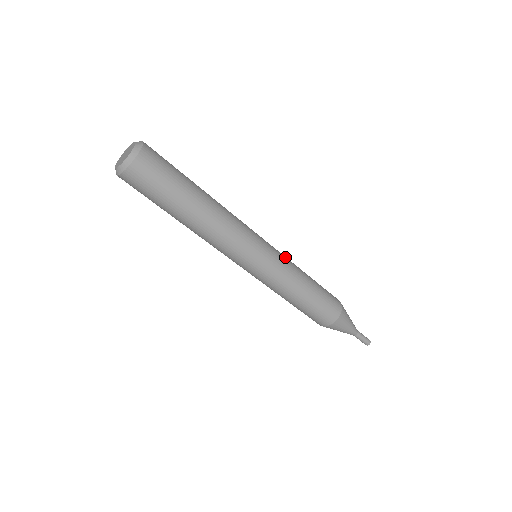
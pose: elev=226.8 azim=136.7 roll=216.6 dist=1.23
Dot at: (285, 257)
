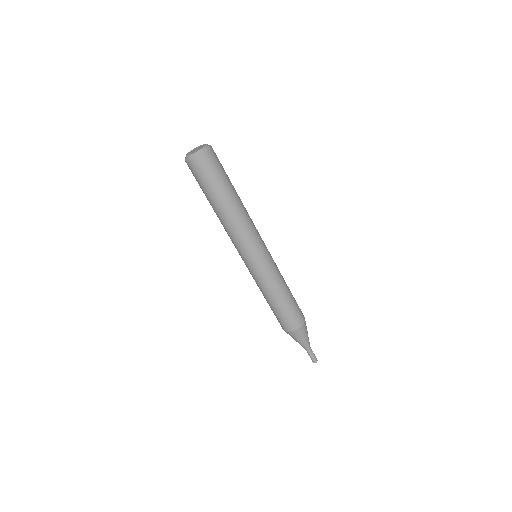
Dot at: (276, 267)
